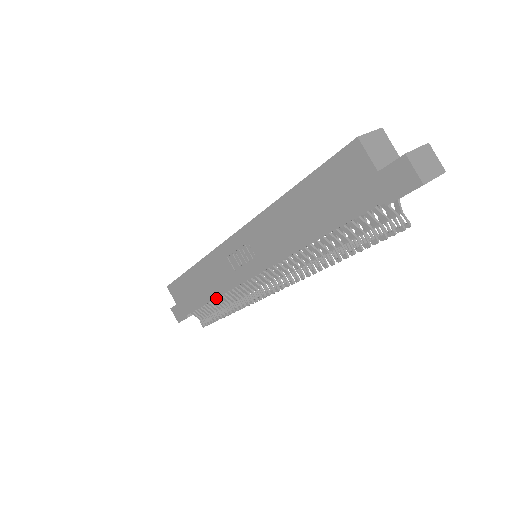
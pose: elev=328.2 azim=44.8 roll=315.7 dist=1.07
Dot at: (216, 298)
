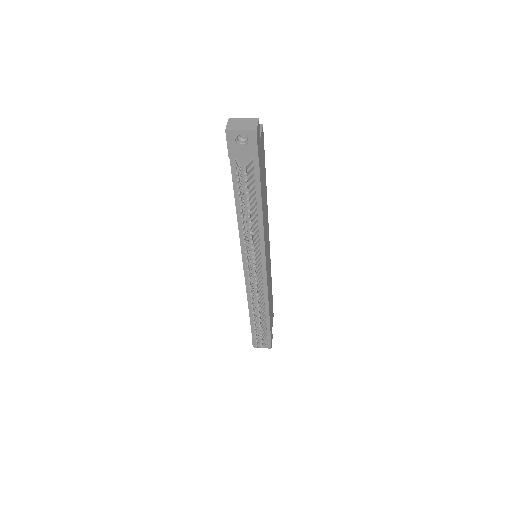
Dot at: (264, 318)
